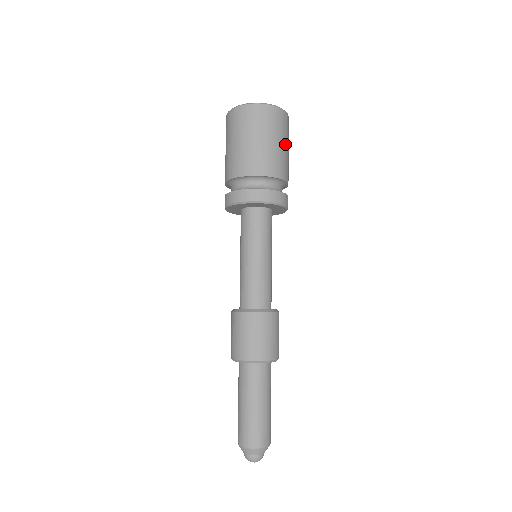
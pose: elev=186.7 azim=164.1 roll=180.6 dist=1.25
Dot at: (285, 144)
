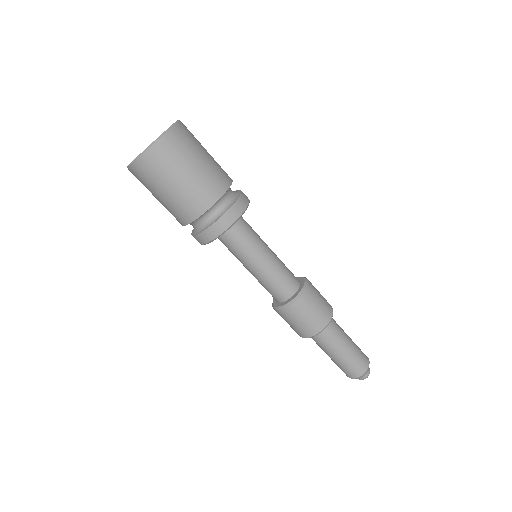
Dot at: (205, 150)
